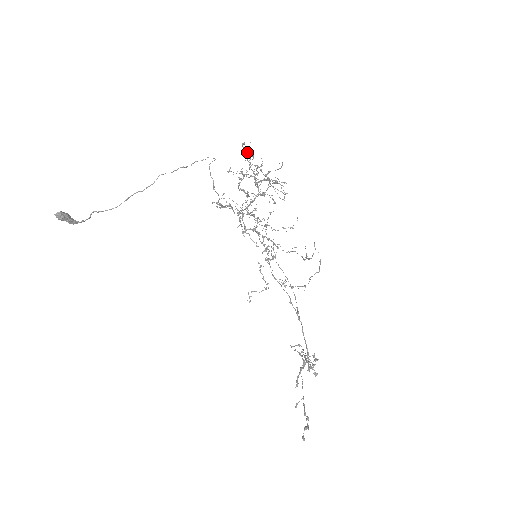
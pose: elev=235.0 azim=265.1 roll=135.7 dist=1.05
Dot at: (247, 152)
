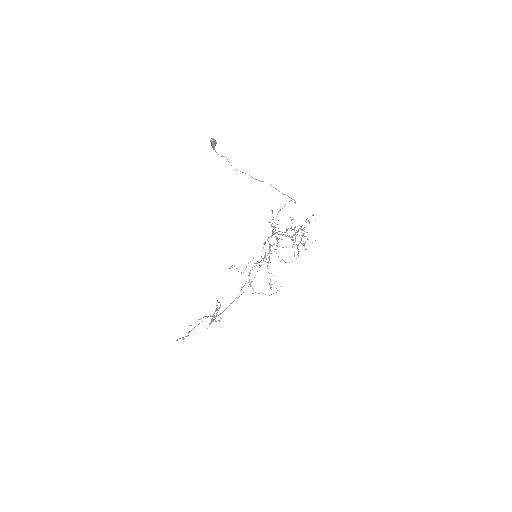
Dot at: occluded
